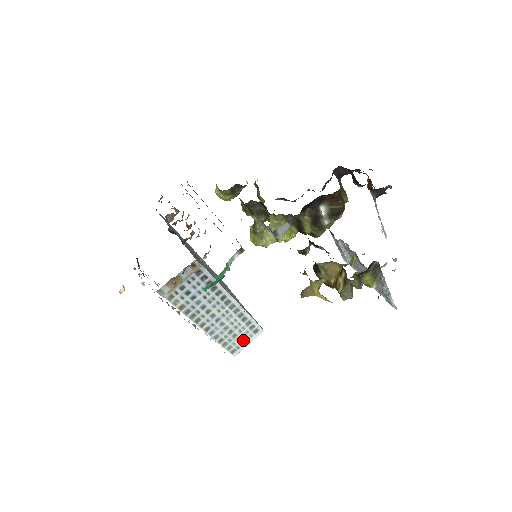
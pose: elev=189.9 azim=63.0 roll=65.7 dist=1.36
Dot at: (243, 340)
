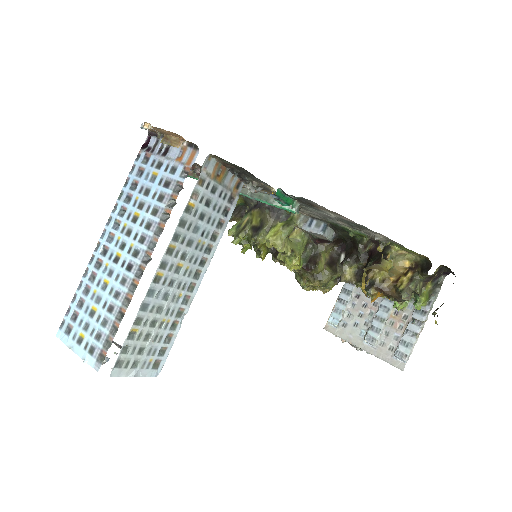
Dot at: (140, 359)
